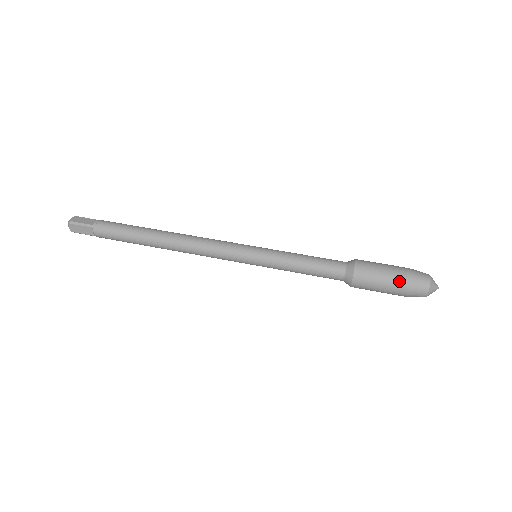
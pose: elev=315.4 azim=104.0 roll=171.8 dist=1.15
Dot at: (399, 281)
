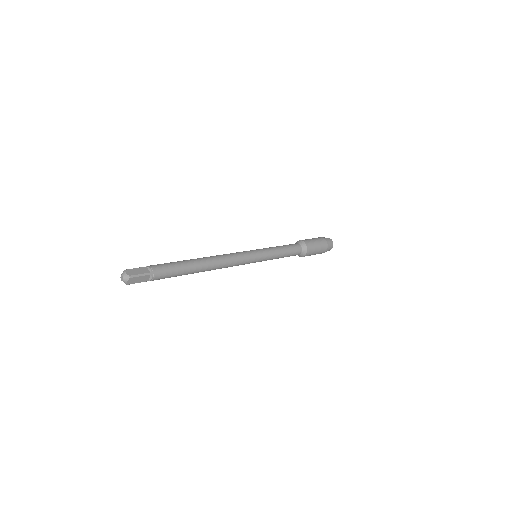
Dot at: (324, 246)
